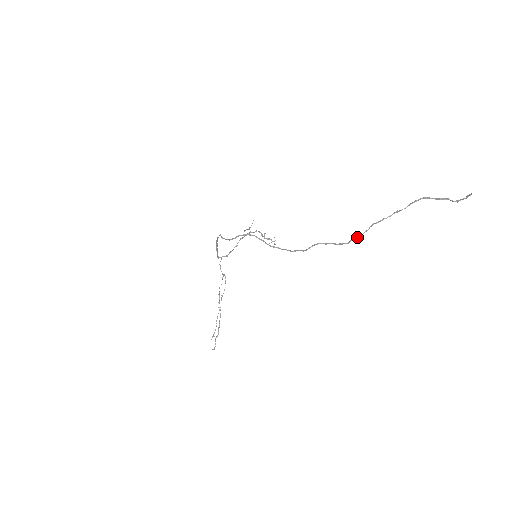
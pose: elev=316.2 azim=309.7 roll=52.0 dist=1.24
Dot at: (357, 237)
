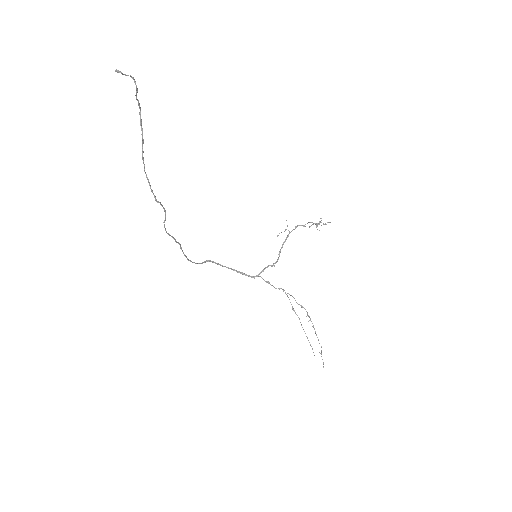
Dot at: occluded
